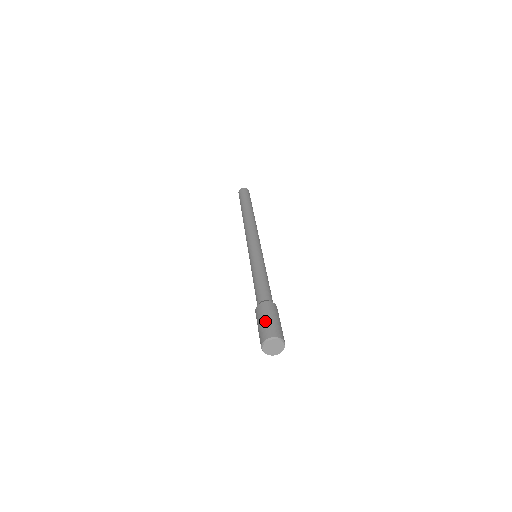
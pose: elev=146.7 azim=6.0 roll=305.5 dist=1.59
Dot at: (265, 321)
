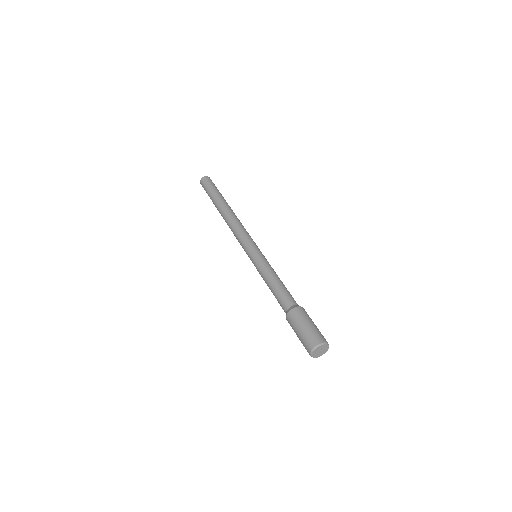
Dot at: (311, 326)
